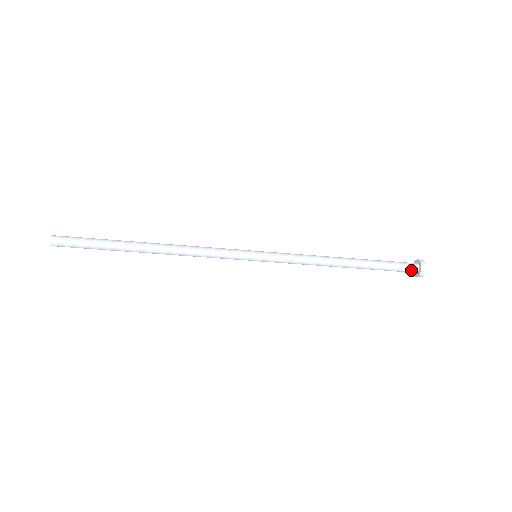
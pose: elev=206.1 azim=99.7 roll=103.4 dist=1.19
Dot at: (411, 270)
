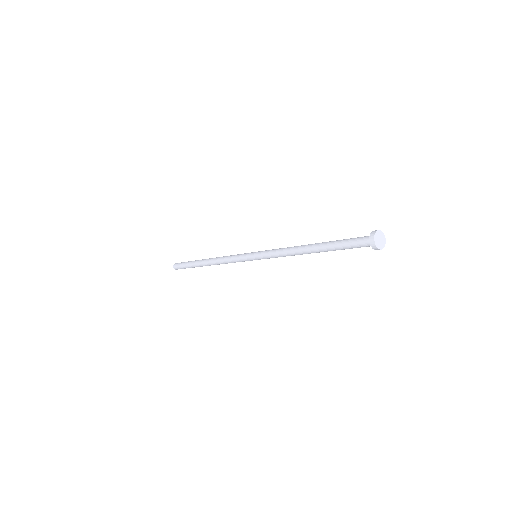
Dot at: (365, 242)
